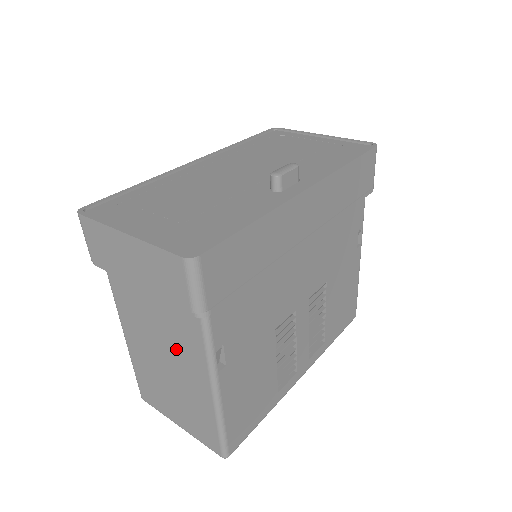
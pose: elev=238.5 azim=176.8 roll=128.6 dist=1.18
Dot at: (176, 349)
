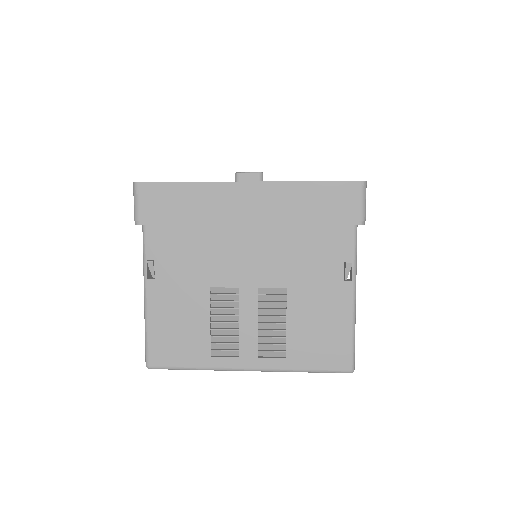
Dot at: occluded
